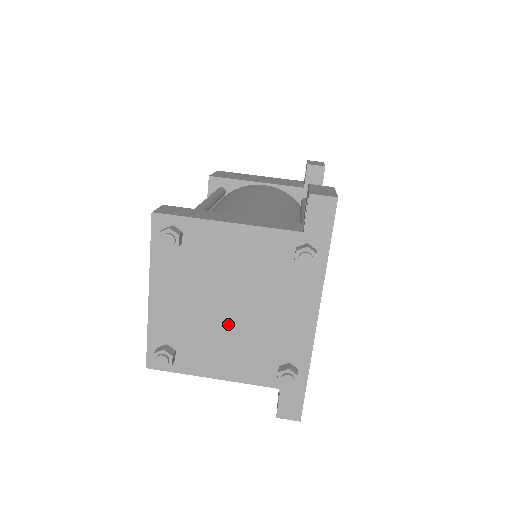
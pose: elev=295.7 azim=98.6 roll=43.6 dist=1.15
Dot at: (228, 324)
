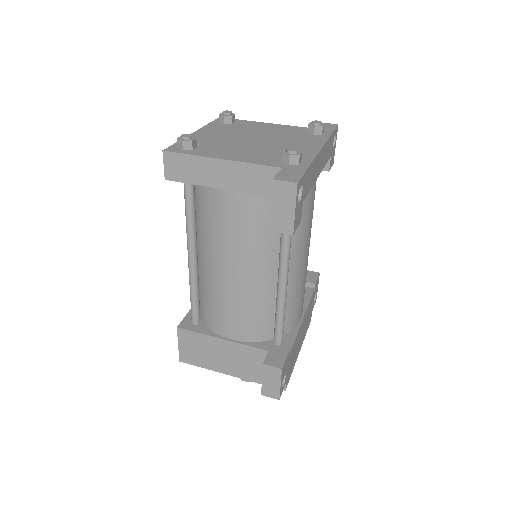
Dot at: (249, 144)
